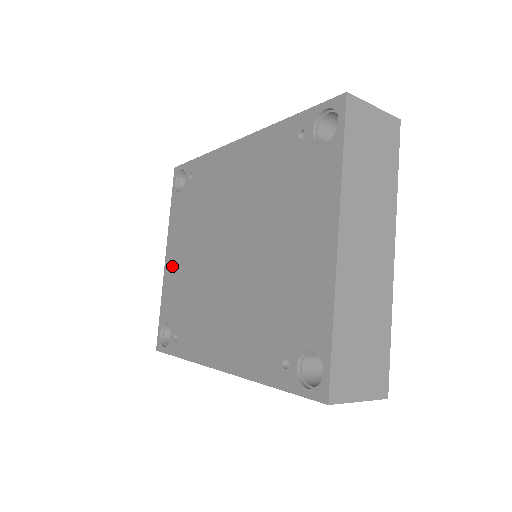
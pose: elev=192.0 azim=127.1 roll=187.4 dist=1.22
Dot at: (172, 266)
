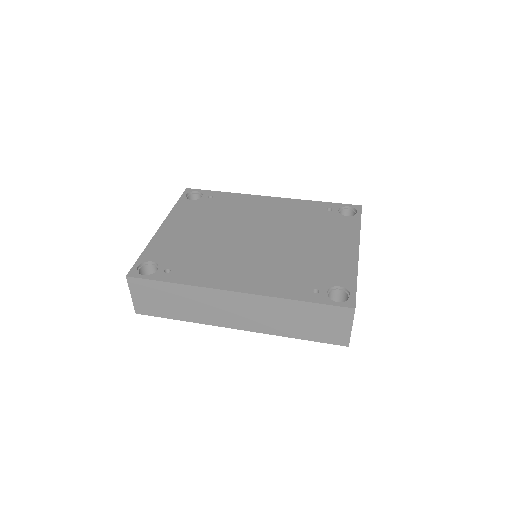
Dot at: (171, 232)
